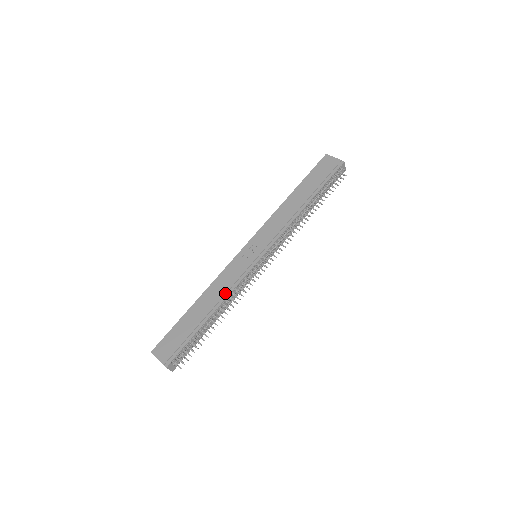
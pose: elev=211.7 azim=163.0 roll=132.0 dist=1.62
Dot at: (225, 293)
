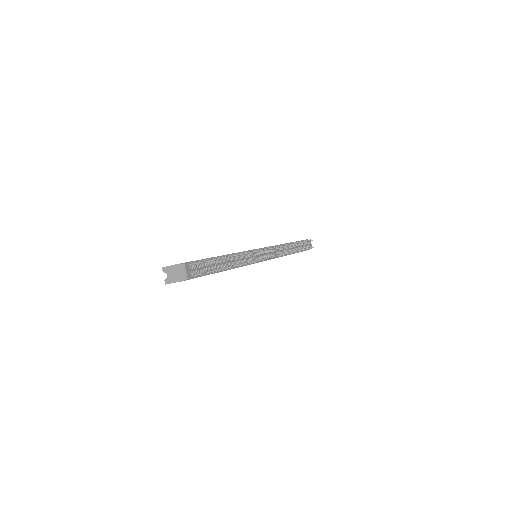
Dot at: (235, 253)
